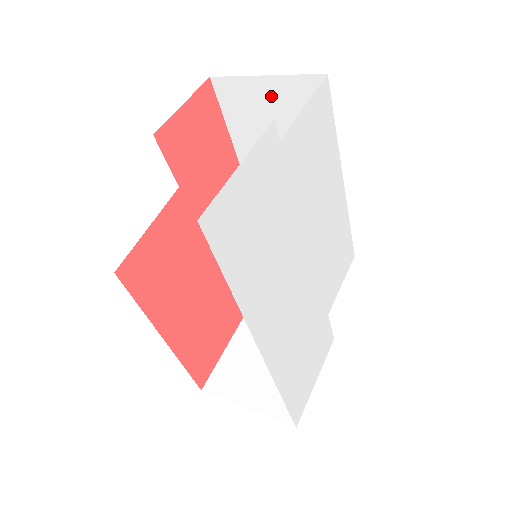
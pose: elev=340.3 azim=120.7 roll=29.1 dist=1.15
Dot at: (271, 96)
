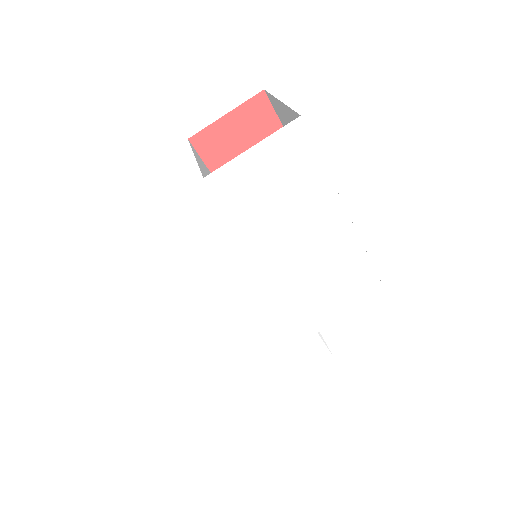
Dot at: (290, 119)
